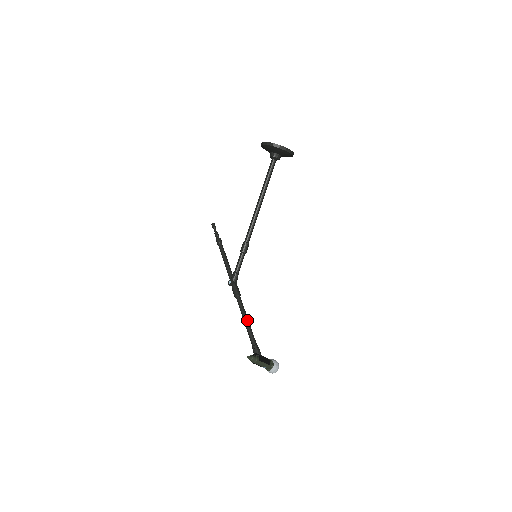
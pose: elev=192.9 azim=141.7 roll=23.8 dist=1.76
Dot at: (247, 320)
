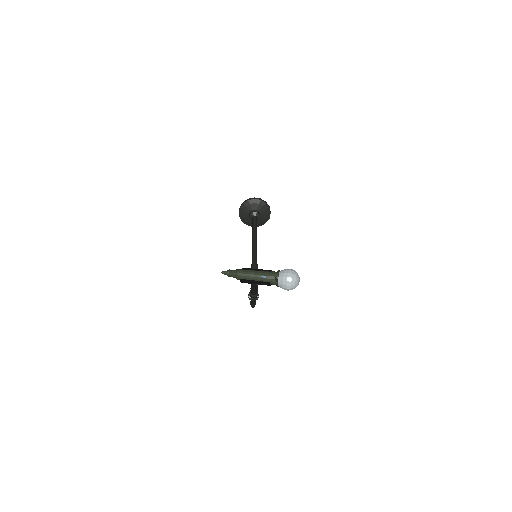
Dot at: occluded
